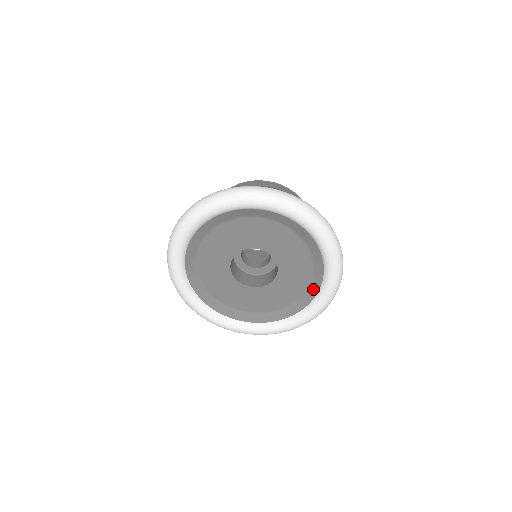
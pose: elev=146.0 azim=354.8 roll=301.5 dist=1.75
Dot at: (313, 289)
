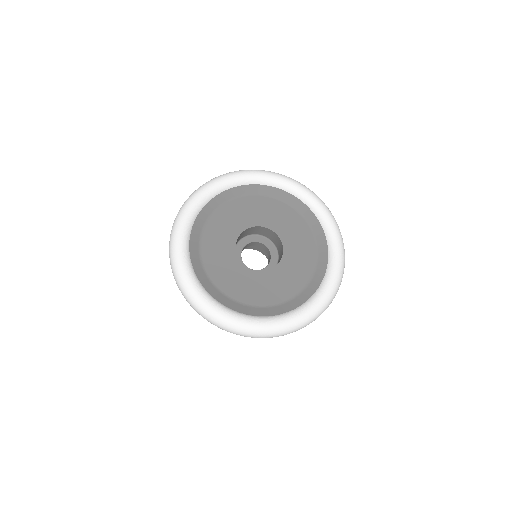
Dot at: (301, 298)
